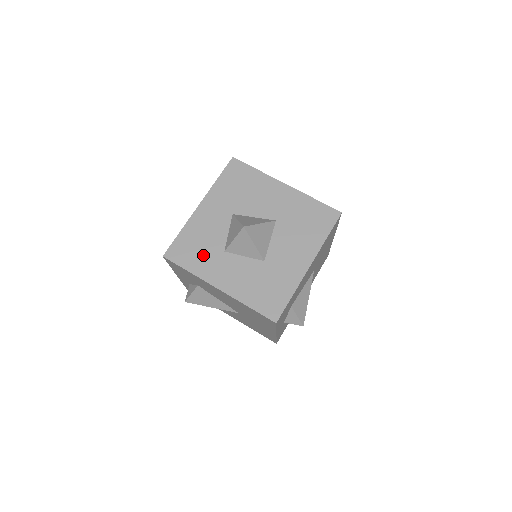
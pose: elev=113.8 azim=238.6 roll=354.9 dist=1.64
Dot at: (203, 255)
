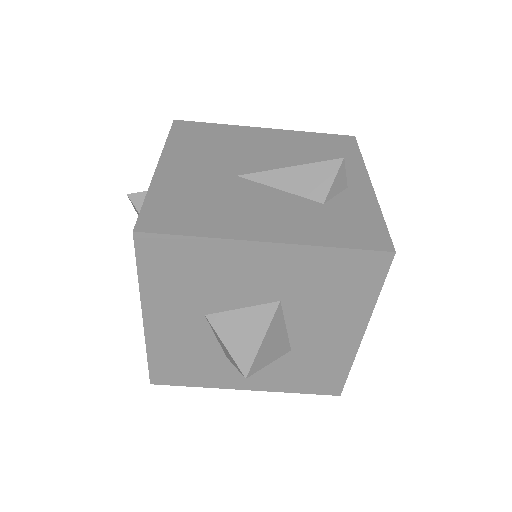
Dot at: (201, 369)
